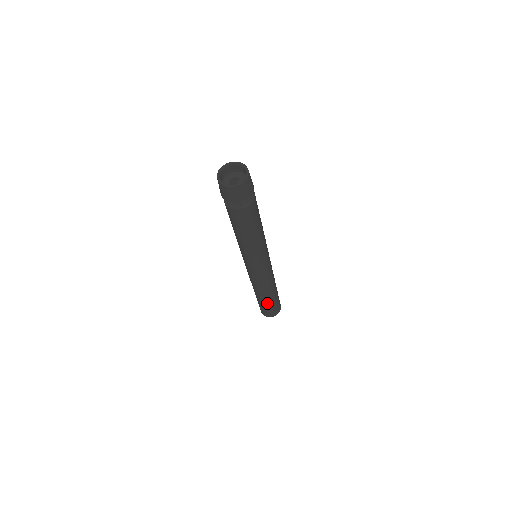
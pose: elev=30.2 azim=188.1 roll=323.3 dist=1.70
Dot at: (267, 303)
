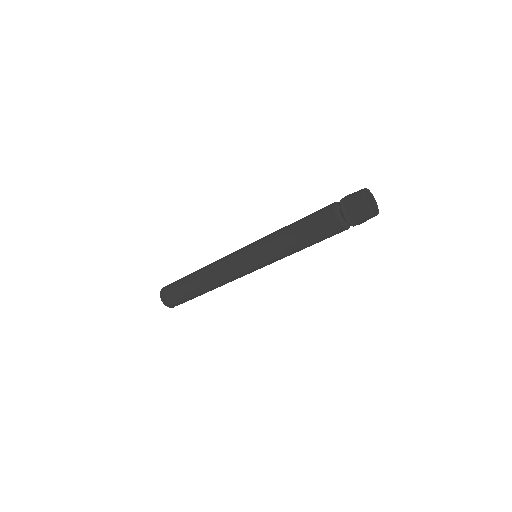
Dot at: (191, 293)
